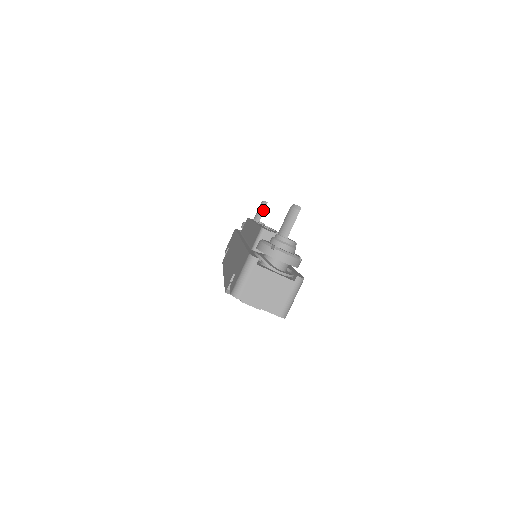
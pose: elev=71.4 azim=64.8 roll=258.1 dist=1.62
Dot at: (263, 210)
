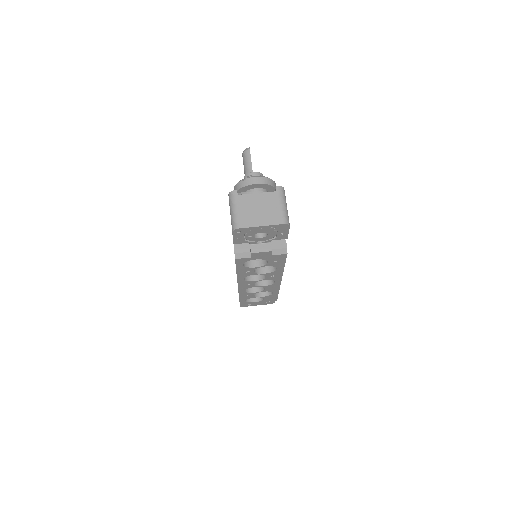
Dot at: occluded
